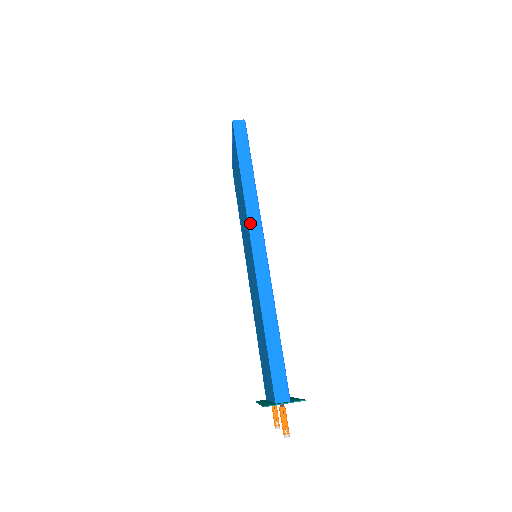
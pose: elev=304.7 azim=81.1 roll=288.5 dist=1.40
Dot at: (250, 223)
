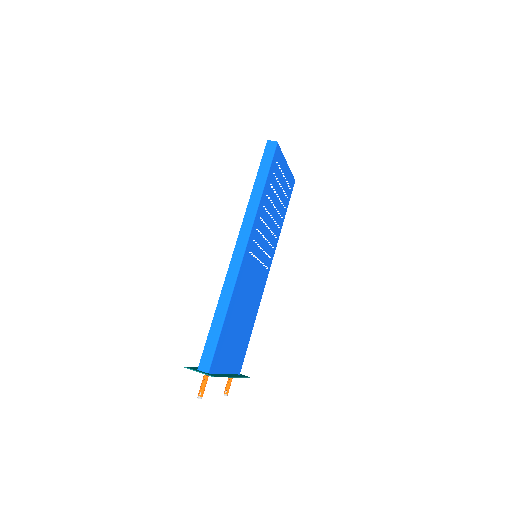
Dot at: (242, 228)
